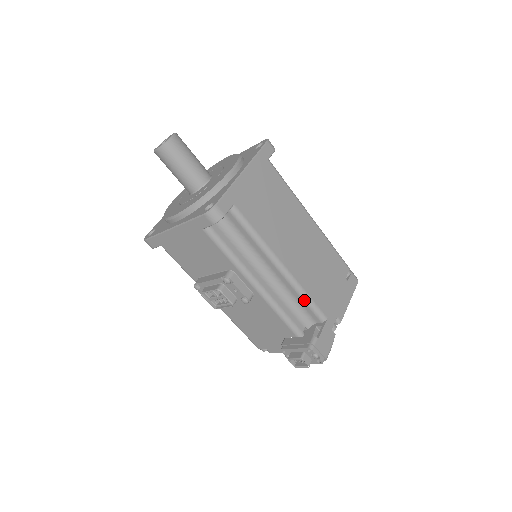
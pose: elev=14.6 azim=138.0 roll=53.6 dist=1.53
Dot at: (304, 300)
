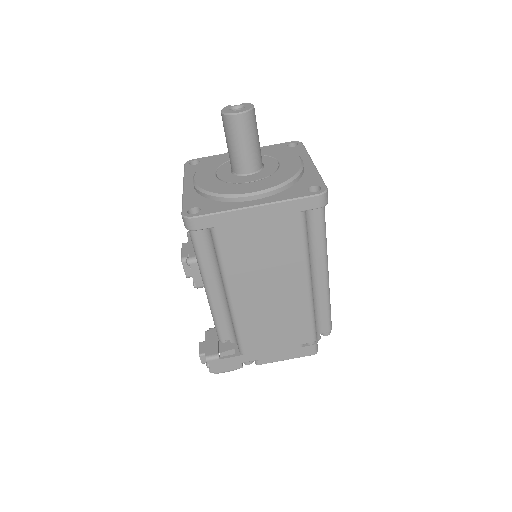
Dot at: (234, 329)
